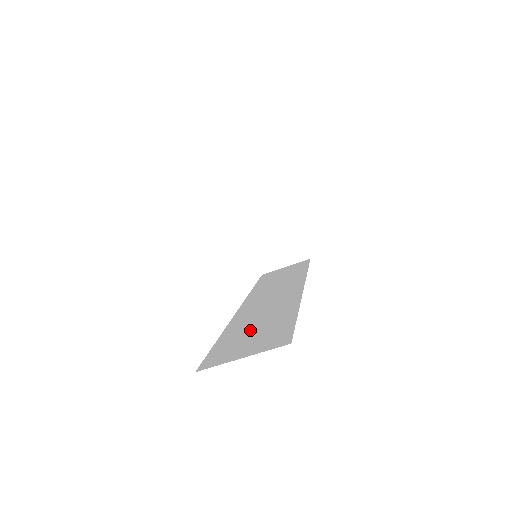
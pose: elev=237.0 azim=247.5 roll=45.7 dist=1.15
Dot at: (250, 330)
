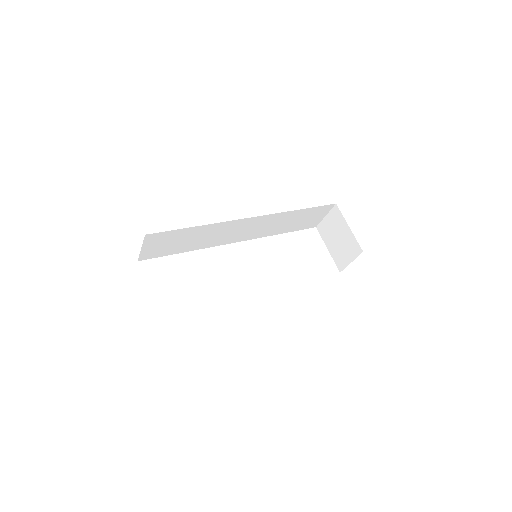
Dot at: occluded
